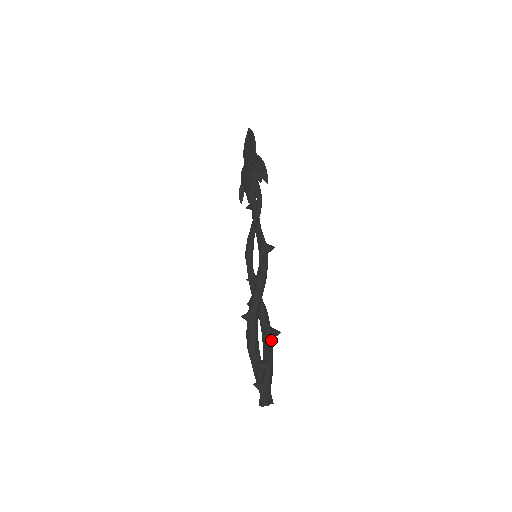
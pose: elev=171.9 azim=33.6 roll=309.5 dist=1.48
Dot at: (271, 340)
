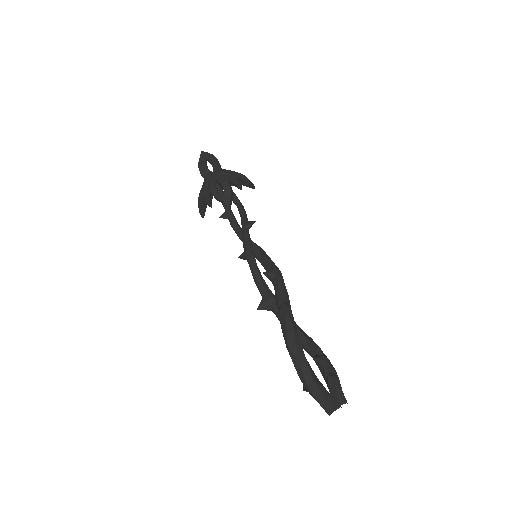
Dot at: (308, 337)
